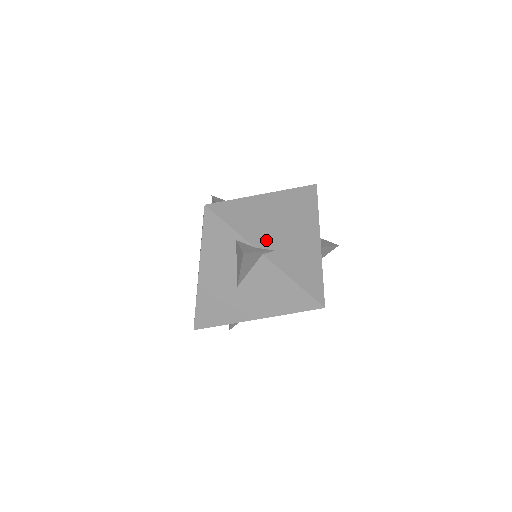
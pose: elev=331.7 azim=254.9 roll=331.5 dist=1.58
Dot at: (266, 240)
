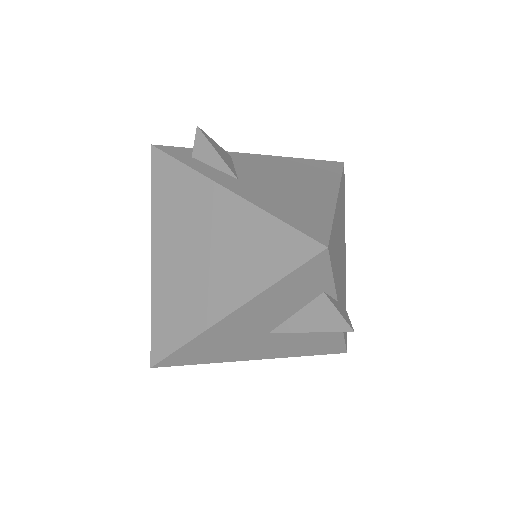
Dot at: (339, 282)
